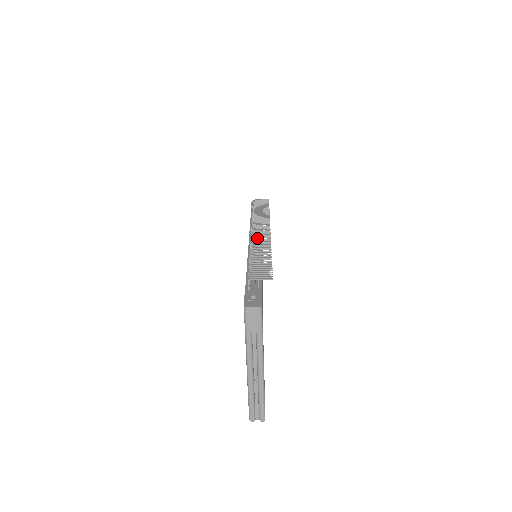
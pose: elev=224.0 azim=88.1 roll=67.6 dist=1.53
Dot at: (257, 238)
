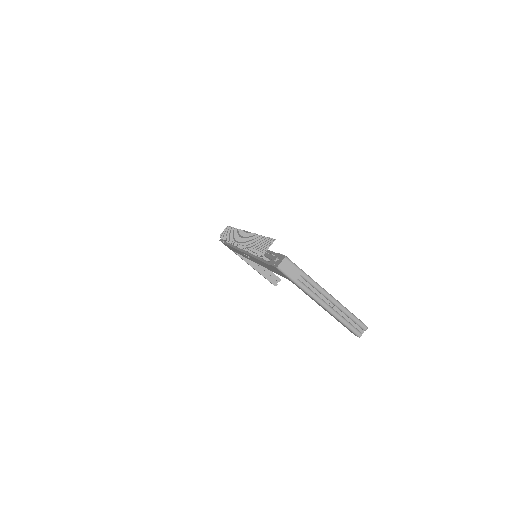
Dot at: (244, 241)
